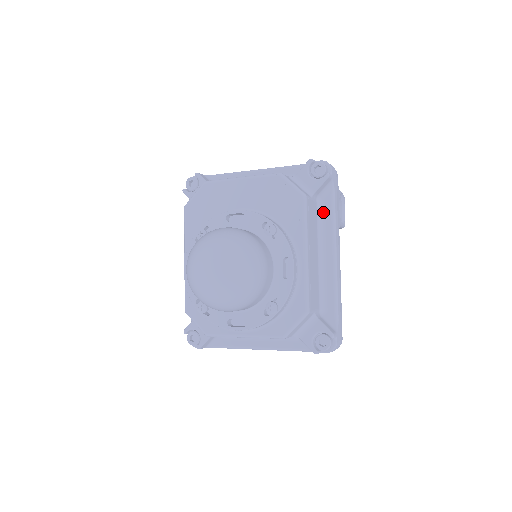
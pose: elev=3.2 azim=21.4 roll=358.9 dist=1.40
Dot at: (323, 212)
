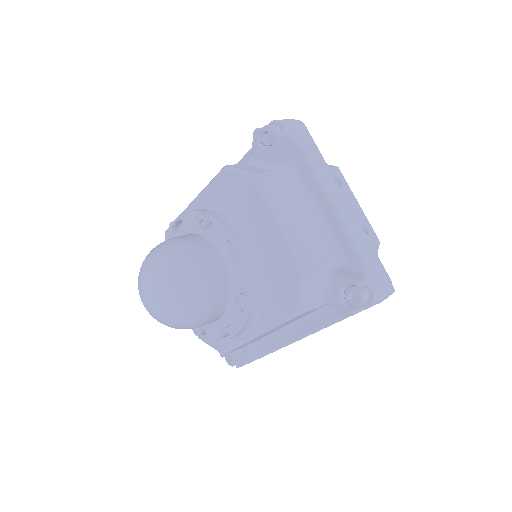
Dot at: (327, 311)
